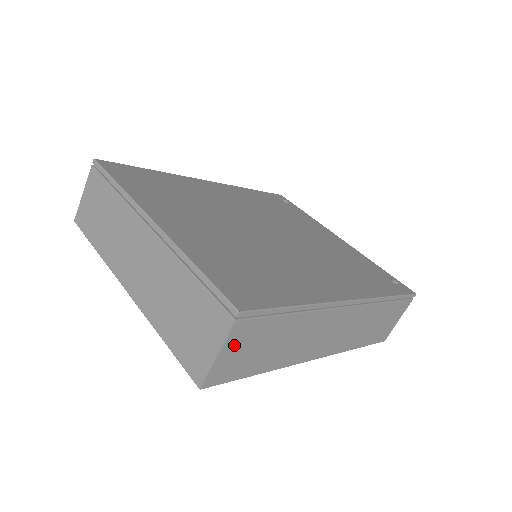
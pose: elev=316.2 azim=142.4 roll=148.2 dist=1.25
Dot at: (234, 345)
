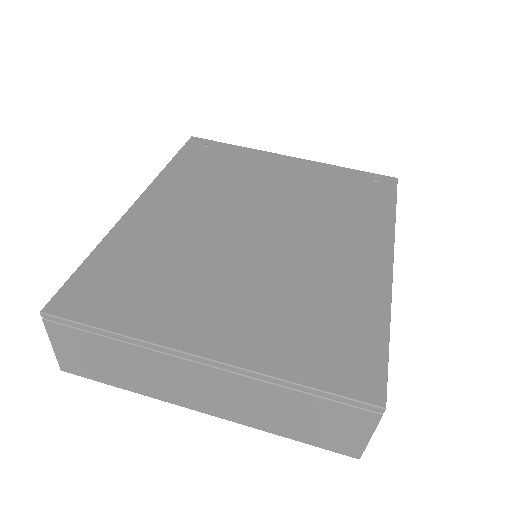
Dot at: occluded
